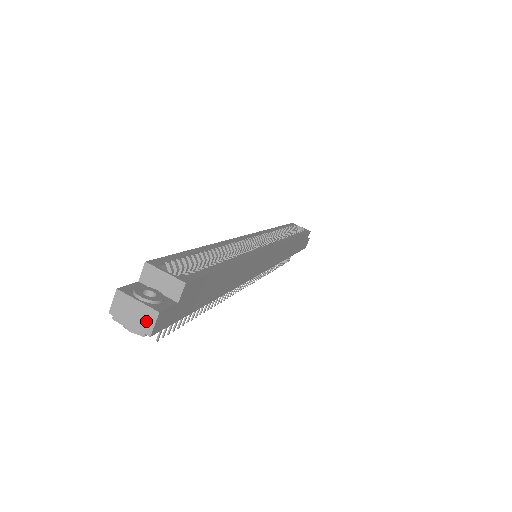
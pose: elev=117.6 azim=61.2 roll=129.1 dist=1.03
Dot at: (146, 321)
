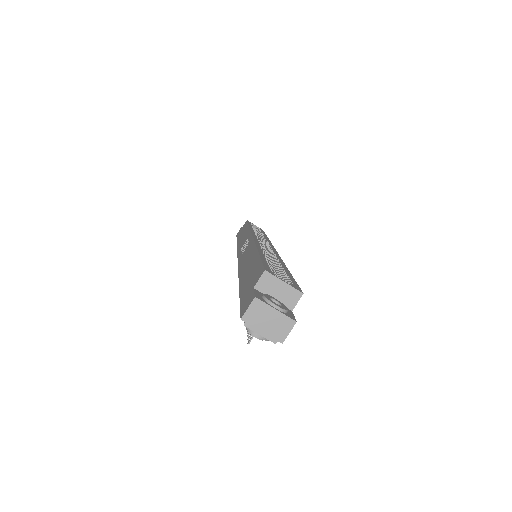
Dot at: (281, 329)
